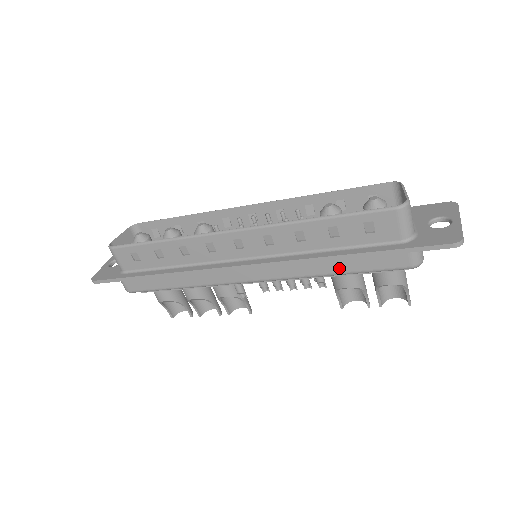
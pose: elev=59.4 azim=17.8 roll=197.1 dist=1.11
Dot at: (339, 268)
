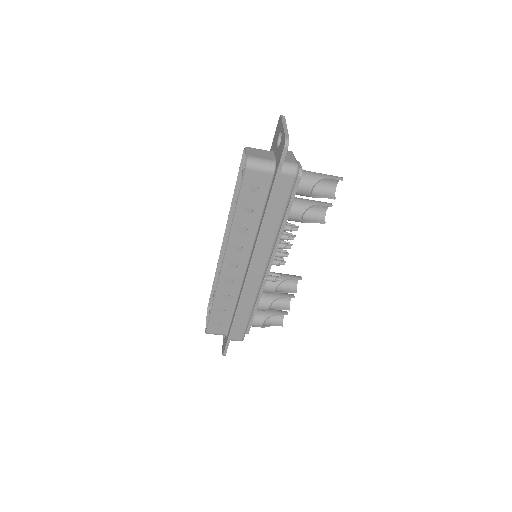
Dot at: (276, 218)
